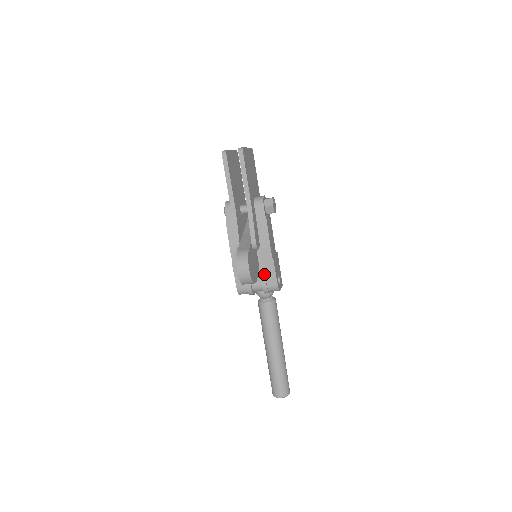
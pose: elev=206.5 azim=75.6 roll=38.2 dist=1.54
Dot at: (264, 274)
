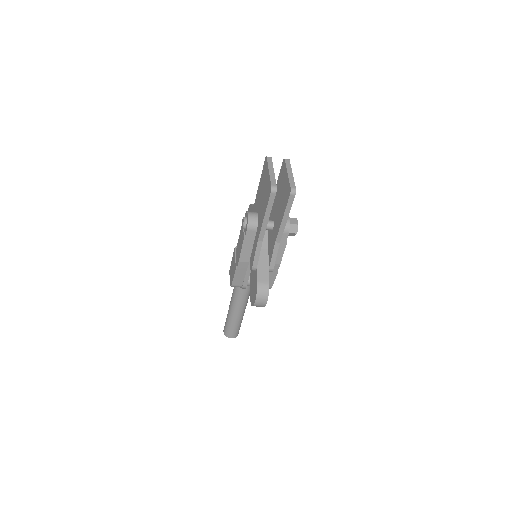
Dot at: occluded
